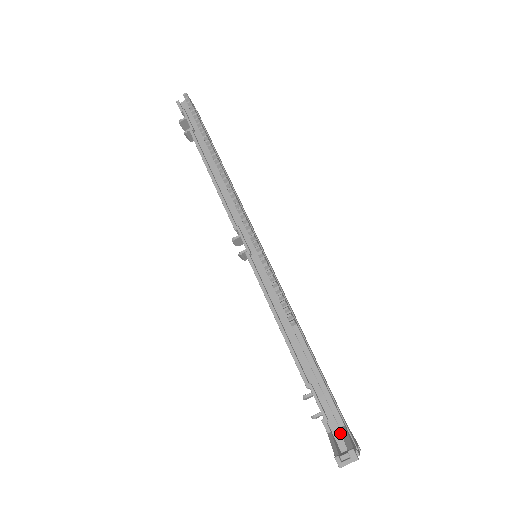
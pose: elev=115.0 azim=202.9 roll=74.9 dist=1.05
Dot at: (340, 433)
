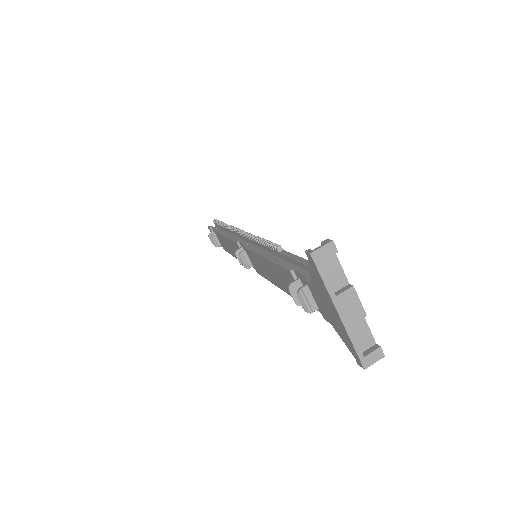
Dot at: occluded
